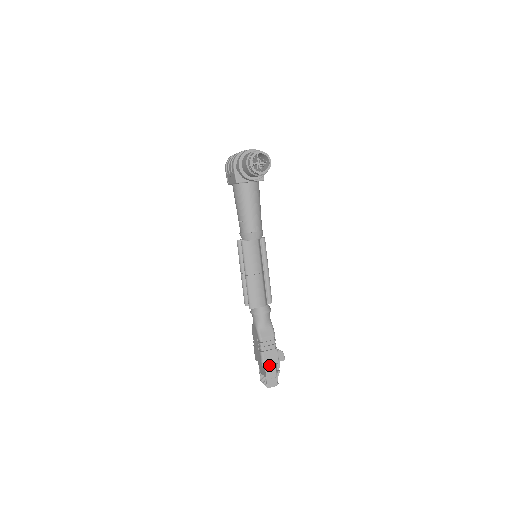
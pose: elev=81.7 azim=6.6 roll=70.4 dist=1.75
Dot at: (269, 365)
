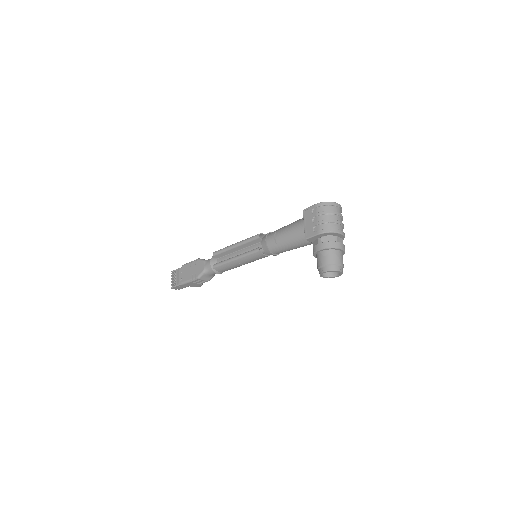
Dot at: (186, 285)
